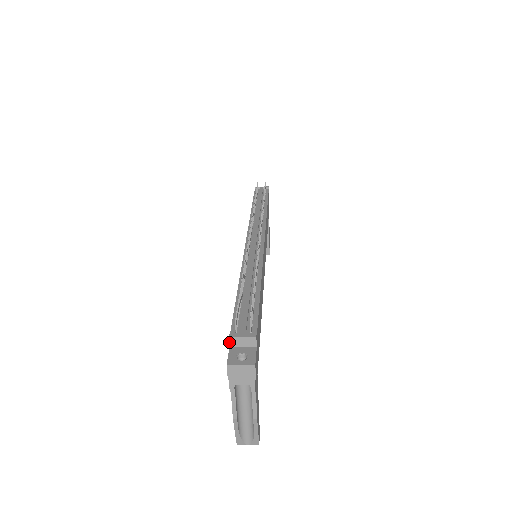
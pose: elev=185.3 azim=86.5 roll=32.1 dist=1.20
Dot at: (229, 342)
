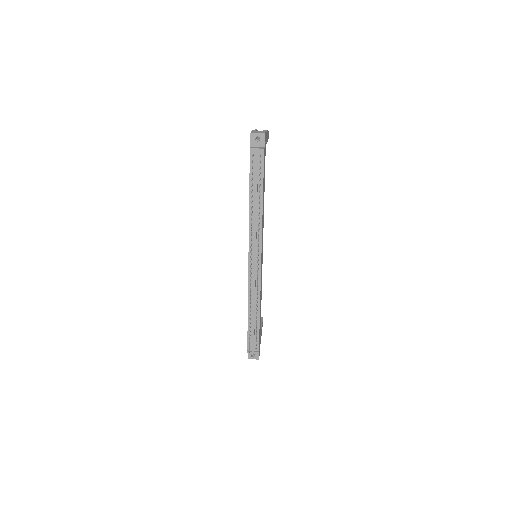
Dot at: (247, 351)
